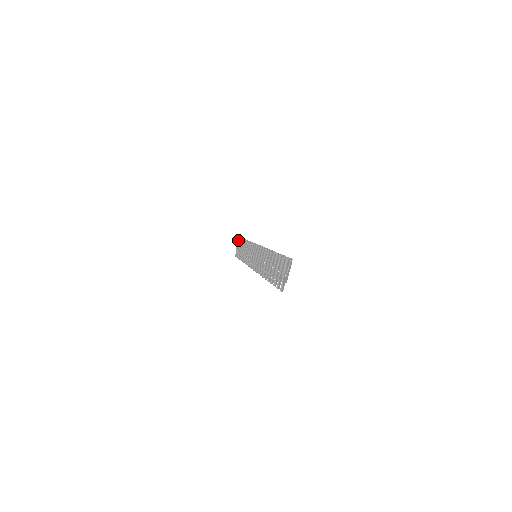
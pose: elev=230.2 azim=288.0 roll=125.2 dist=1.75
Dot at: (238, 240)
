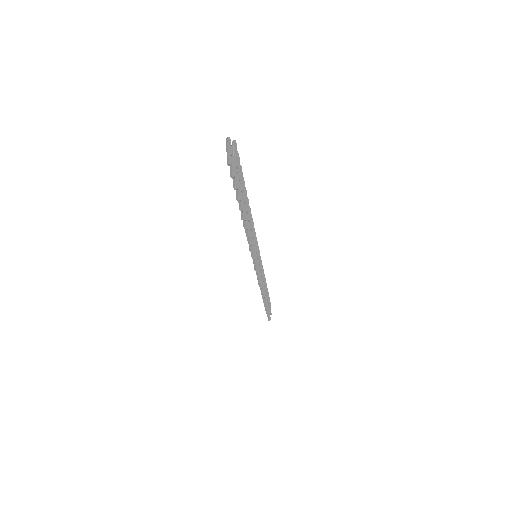
Dot at: occluded
